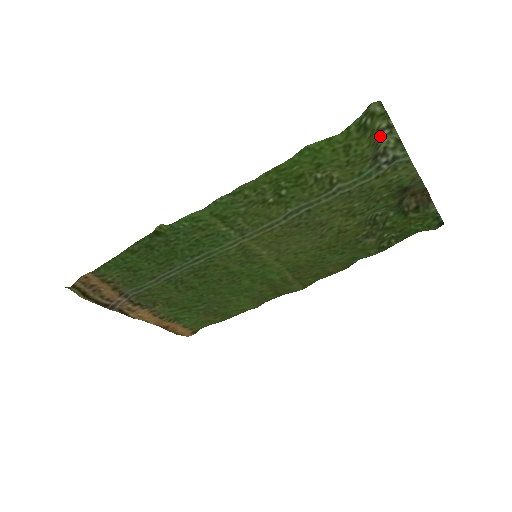
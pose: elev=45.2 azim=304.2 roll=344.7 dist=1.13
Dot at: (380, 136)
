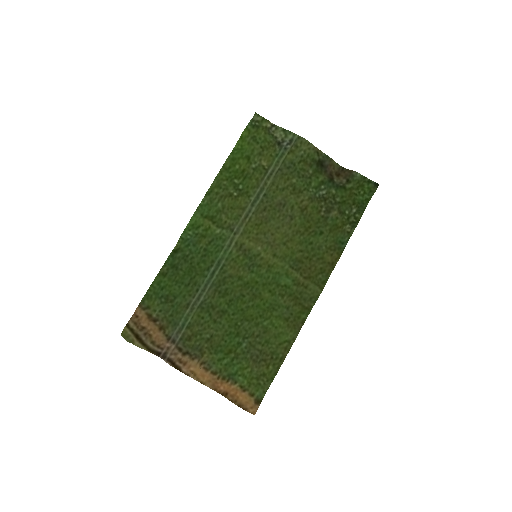
Dot at: (271, 131)
